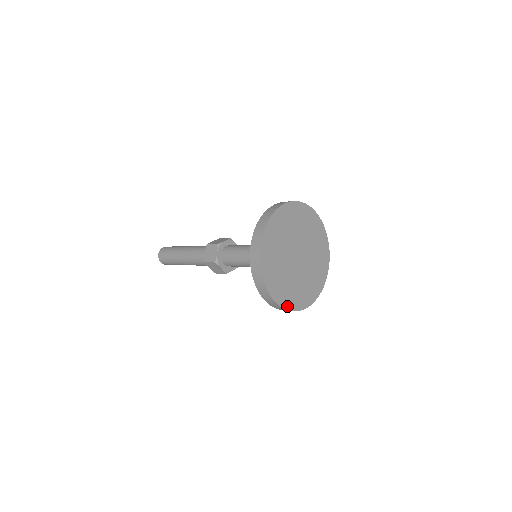
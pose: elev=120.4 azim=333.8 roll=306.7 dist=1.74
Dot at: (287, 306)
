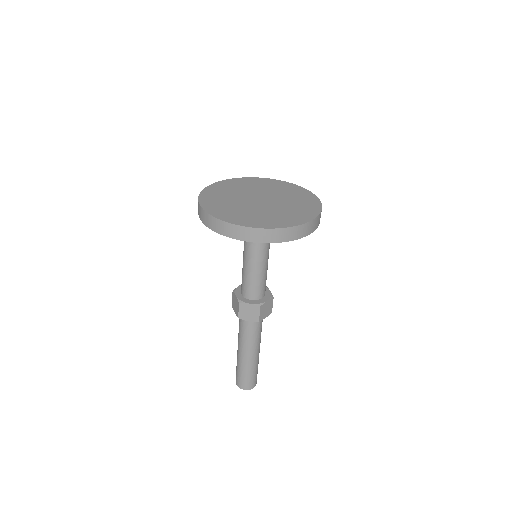
Dot at: (214, 214)
